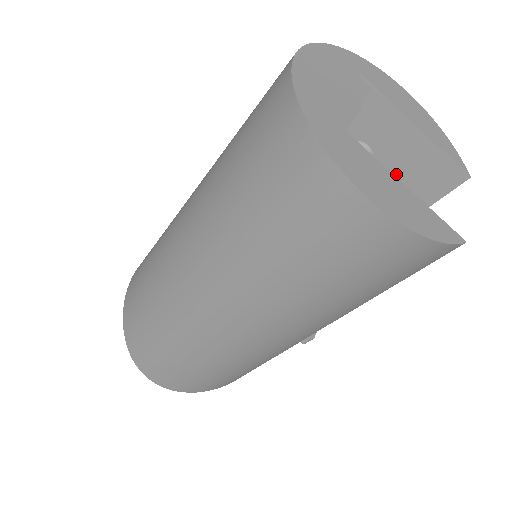
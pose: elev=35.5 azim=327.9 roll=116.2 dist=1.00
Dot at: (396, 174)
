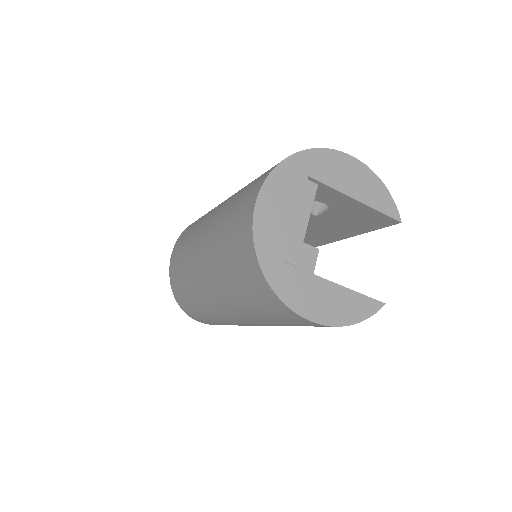
Dot at: (348, 216)
